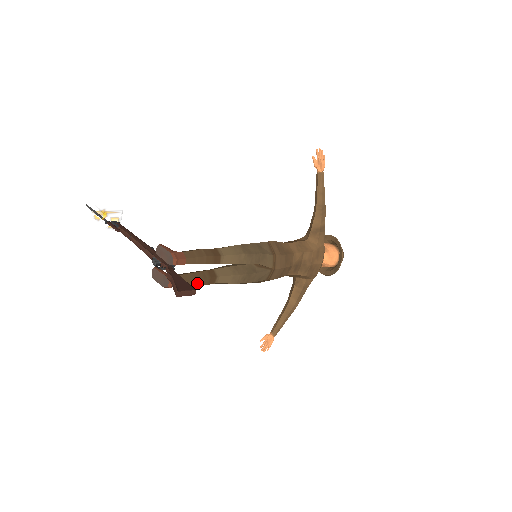
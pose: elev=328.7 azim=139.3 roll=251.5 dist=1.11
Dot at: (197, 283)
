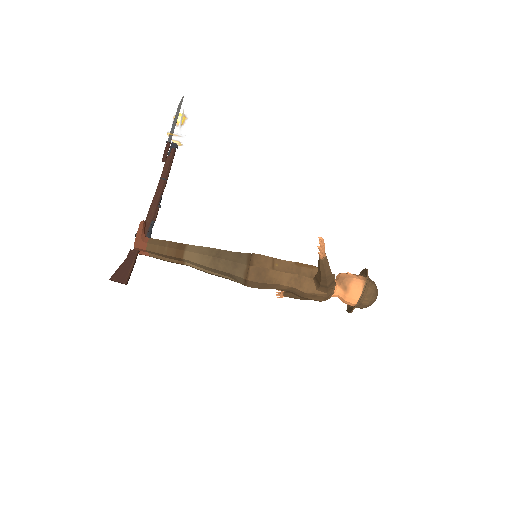
Dot at: (165, 260)
